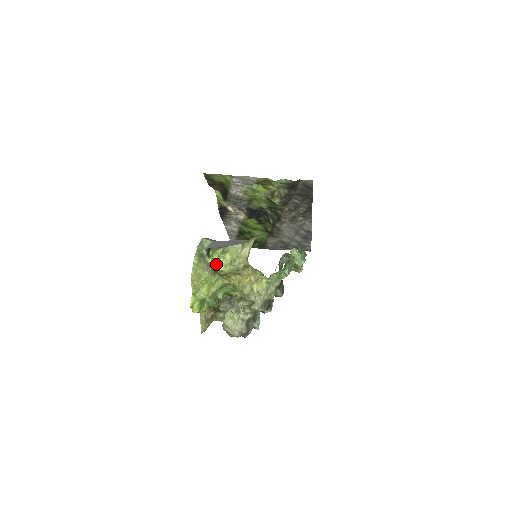
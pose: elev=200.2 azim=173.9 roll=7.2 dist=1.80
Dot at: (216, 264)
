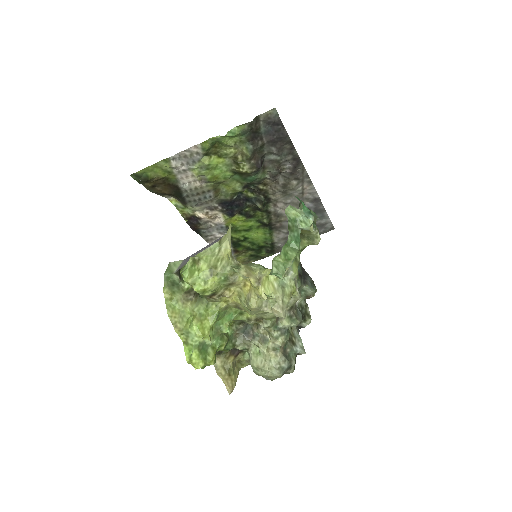
Dot at: (191, 284)
